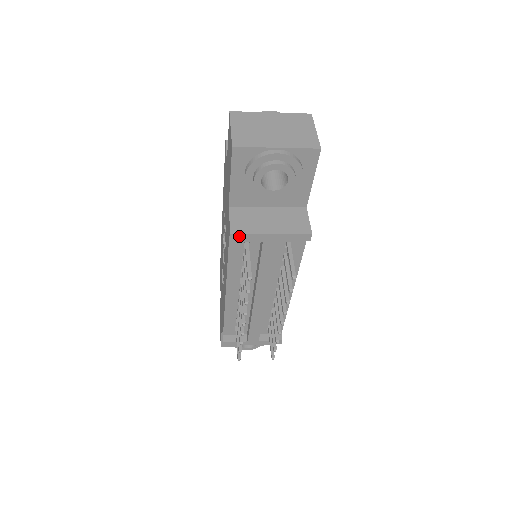
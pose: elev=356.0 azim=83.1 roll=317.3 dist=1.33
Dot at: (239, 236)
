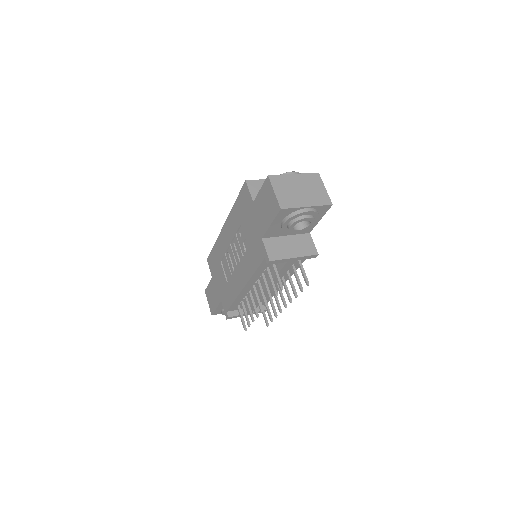
Dot at: (274, 261)
